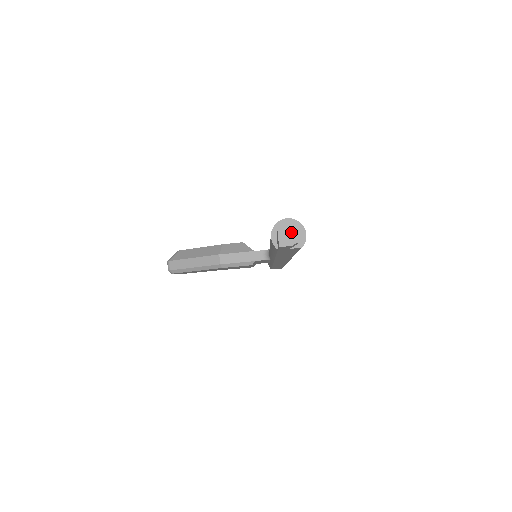
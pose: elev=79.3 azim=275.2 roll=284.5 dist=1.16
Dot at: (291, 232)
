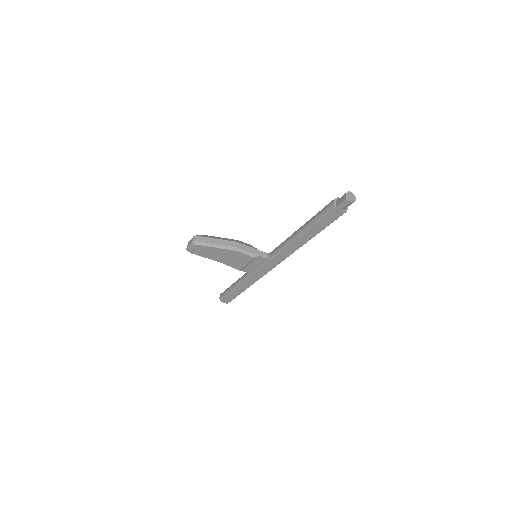
Dot at: (351, 197)
